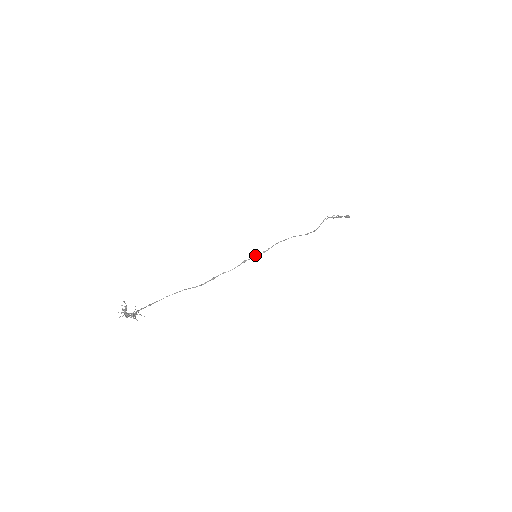
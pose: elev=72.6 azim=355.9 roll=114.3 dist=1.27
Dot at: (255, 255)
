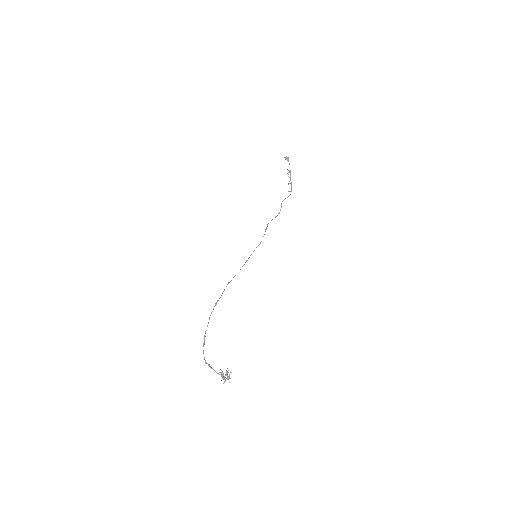
Dot at: occluded
